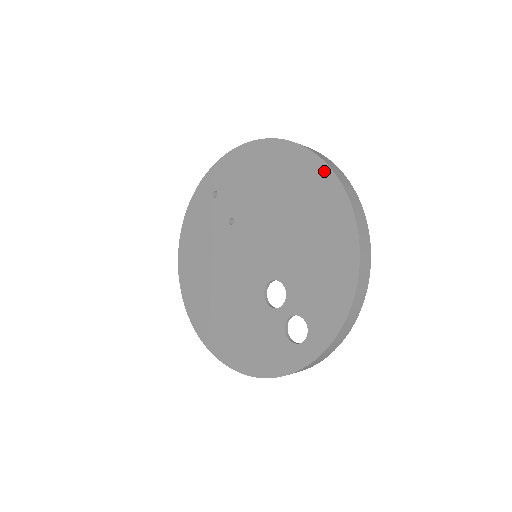
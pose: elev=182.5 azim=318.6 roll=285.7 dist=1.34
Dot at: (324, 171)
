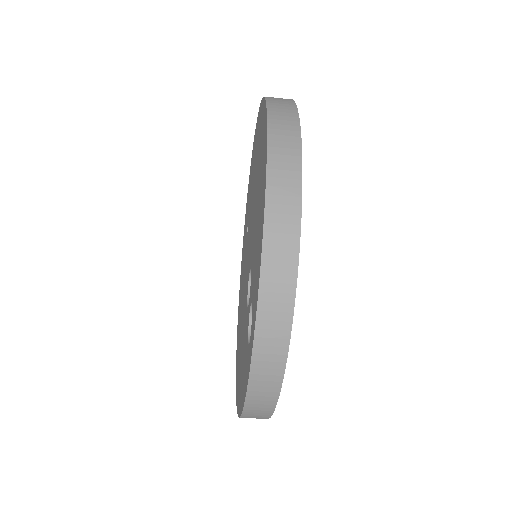
Dot at: (263, 107)
